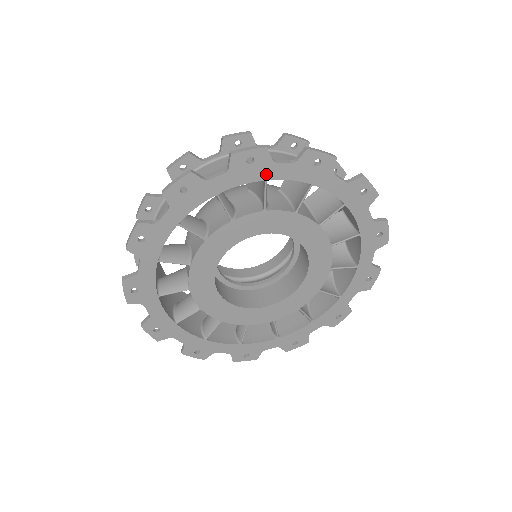
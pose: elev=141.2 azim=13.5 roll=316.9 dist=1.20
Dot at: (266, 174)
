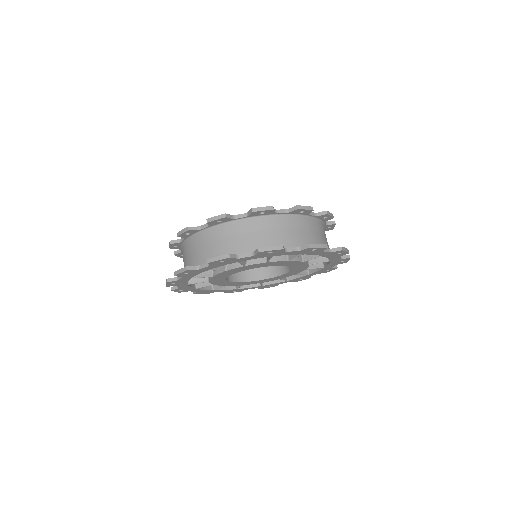
Dot at: (236, 261)
